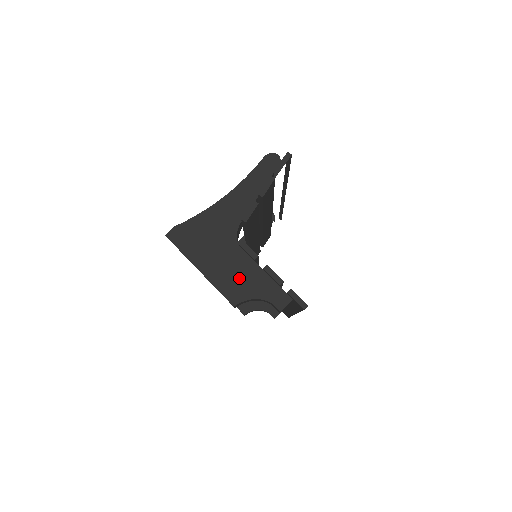
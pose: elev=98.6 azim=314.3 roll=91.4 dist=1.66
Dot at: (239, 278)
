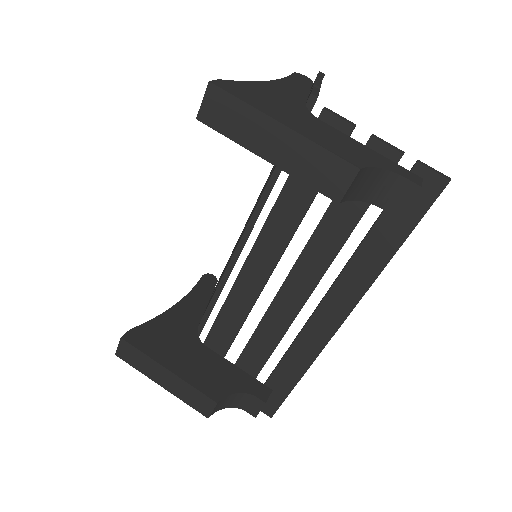
Dot at: (343, 145)
